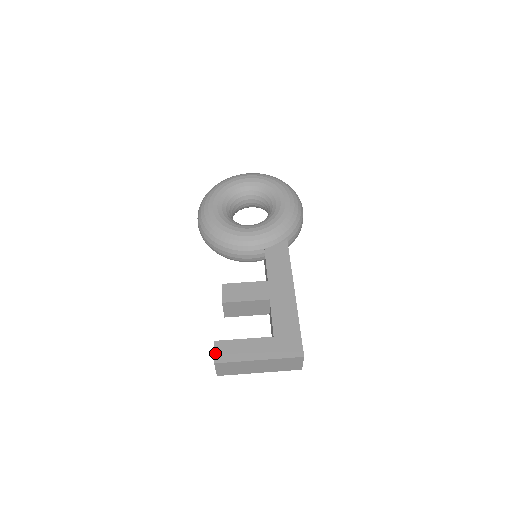
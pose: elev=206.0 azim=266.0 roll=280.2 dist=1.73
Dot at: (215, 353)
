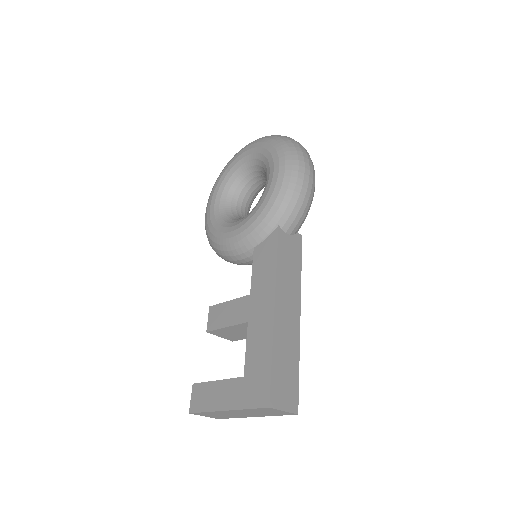
Dot at: (191, 400)
